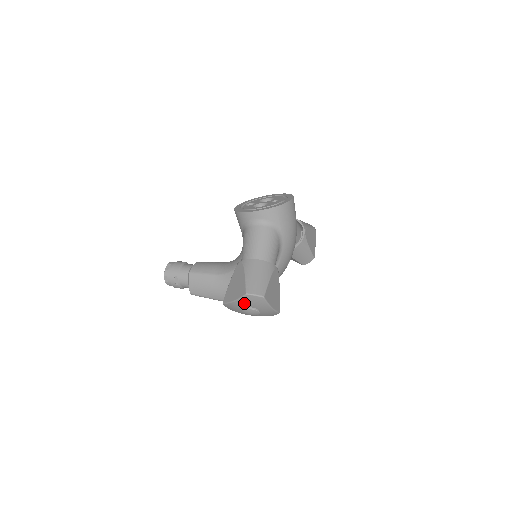
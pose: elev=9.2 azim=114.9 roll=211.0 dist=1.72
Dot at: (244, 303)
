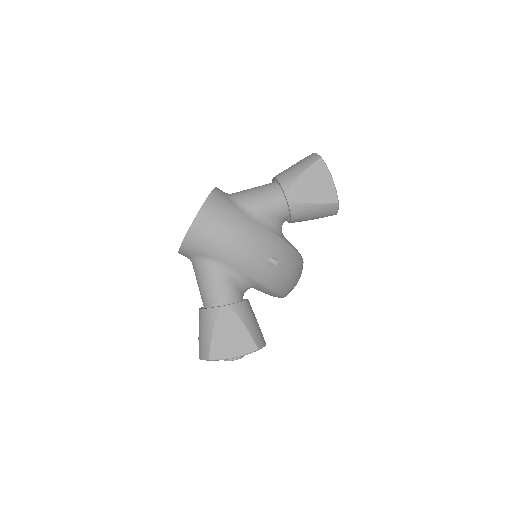
Dot at: occluded
